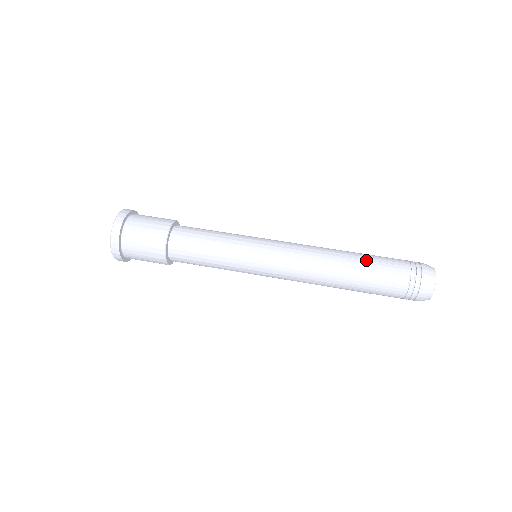
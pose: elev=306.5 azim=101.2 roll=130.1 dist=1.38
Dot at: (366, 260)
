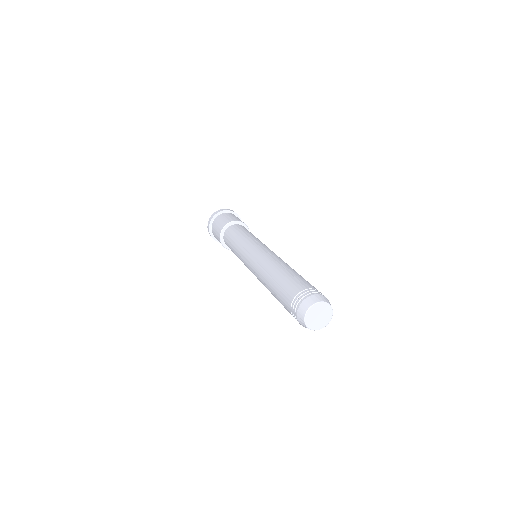
Dot at: (290, 273)
